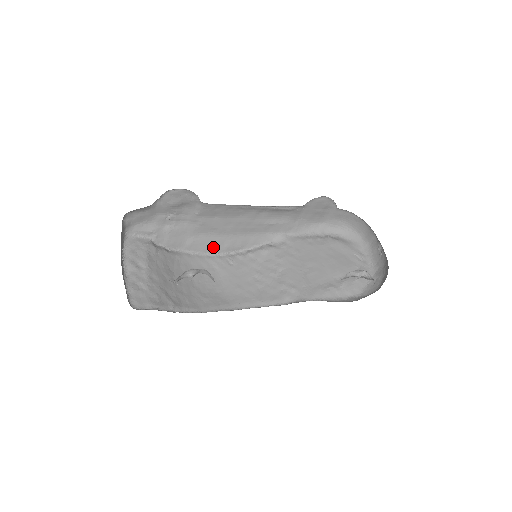
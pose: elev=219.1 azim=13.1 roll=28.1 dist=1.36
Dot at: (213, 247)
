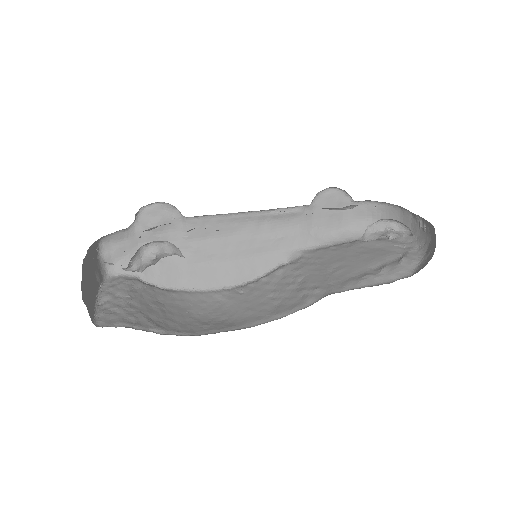
Dot at: (216, 280)
